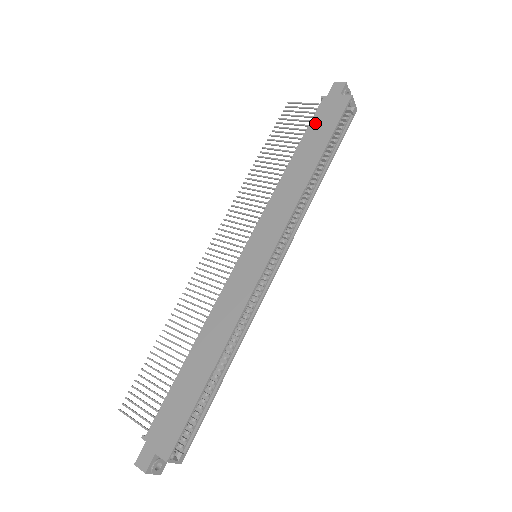
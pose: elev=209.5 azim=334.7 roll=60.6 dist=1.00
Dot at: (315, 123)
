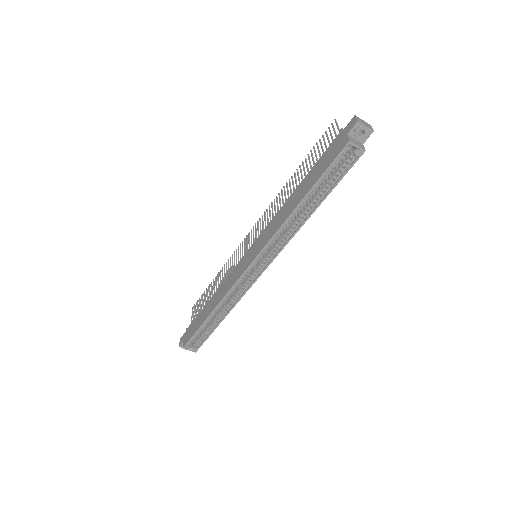
Dot at: (322, 158)
